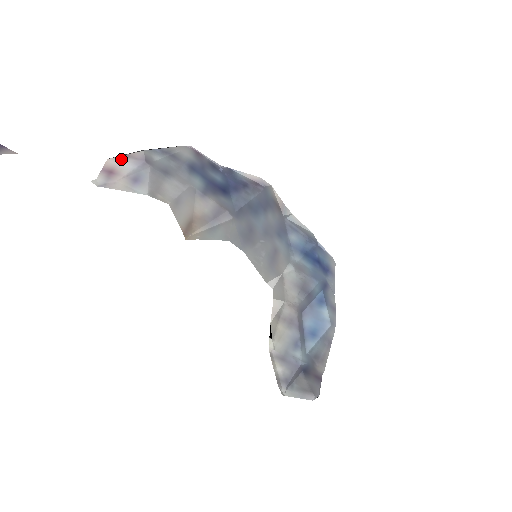
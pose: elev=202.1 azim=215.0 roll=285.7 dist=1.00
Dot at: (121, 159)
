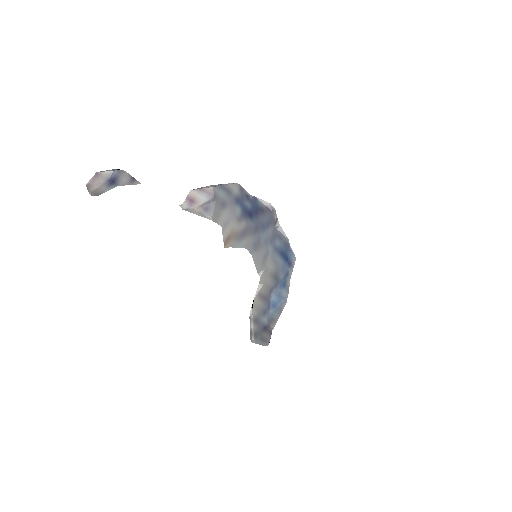
Dot at: (199, 192)
